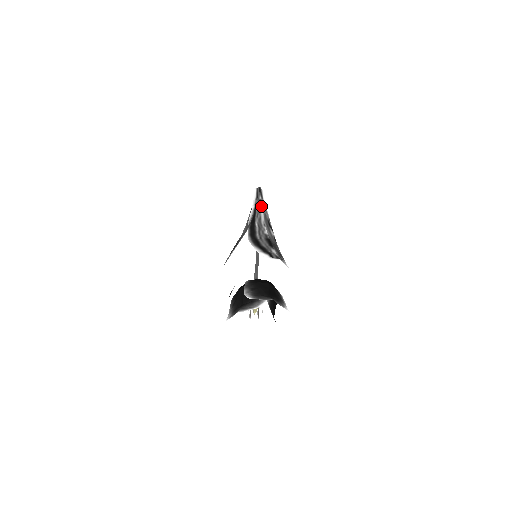
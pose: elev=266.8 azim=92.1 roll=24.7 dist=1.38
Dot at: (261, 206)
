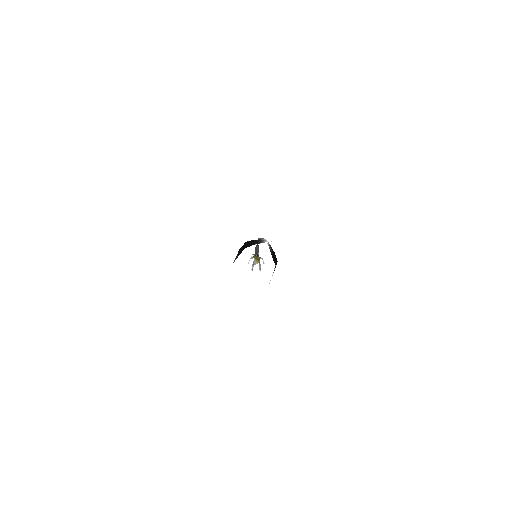
Dot at: occluded
